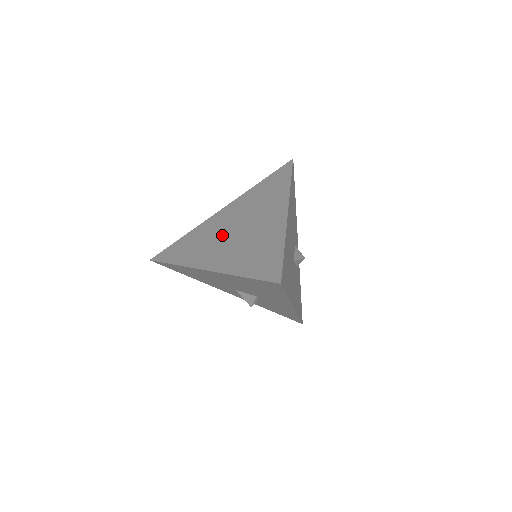
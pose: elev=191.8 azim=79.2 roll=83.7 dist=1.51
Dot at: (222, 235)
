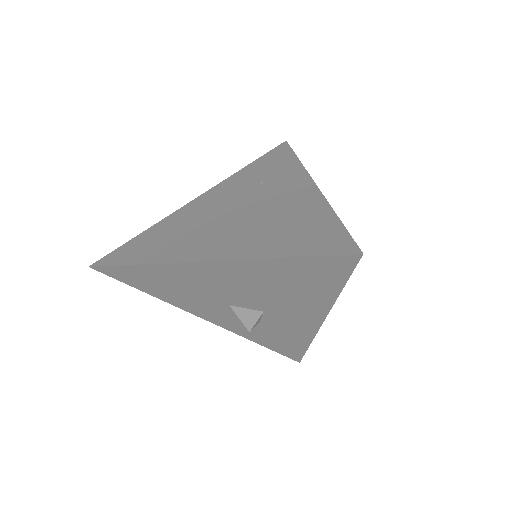
Dot at: (214, 220)
